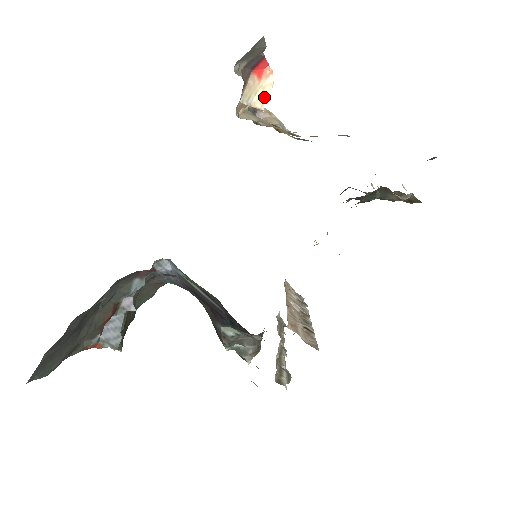
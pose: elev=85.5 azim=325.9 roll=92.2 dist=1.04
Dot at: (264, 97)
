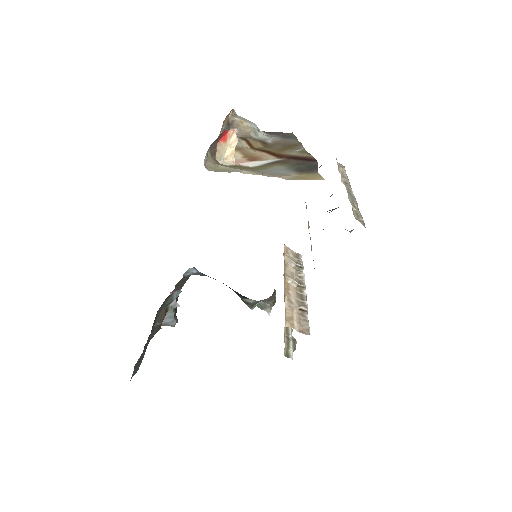
Dot at: (232, 151)
